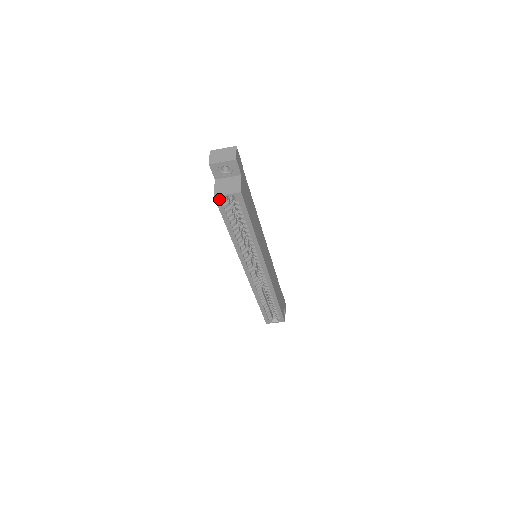
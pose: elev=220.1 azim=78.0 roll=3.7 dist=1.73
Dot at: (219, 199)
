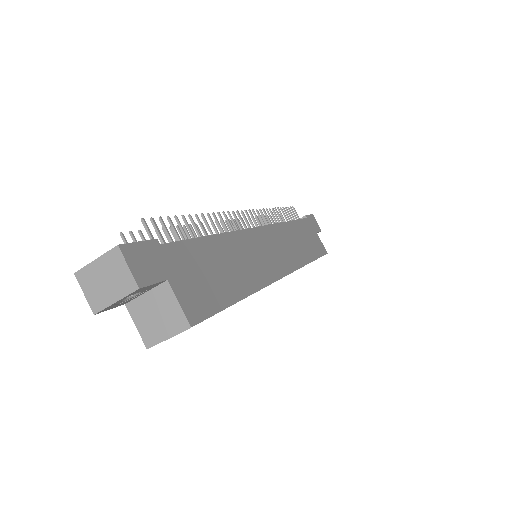
Dot at: occluded
